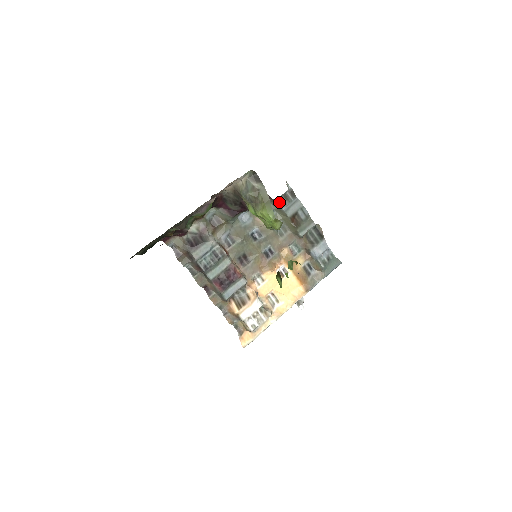
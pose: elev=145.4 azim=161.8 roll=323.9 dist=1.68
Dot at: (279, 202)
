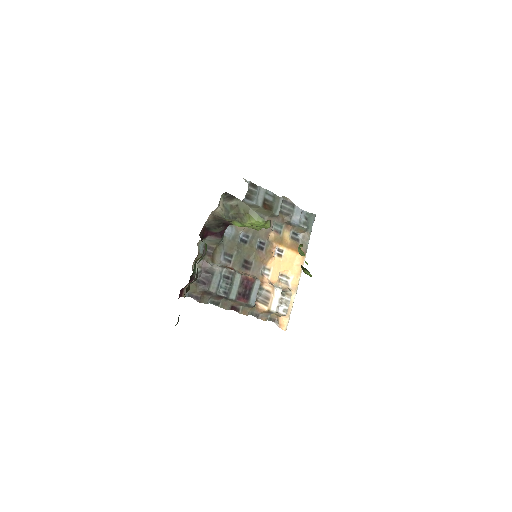
Dot at: (247, 200)
